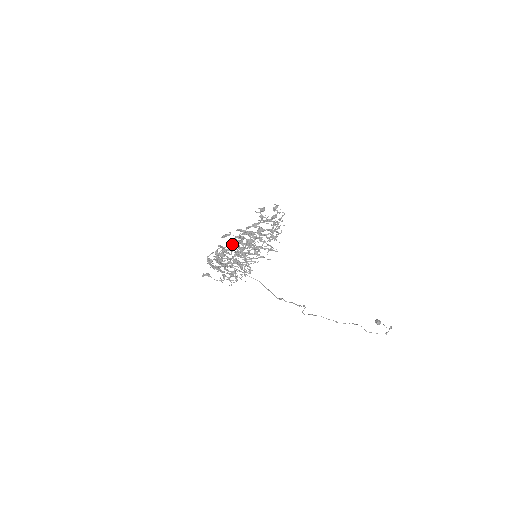
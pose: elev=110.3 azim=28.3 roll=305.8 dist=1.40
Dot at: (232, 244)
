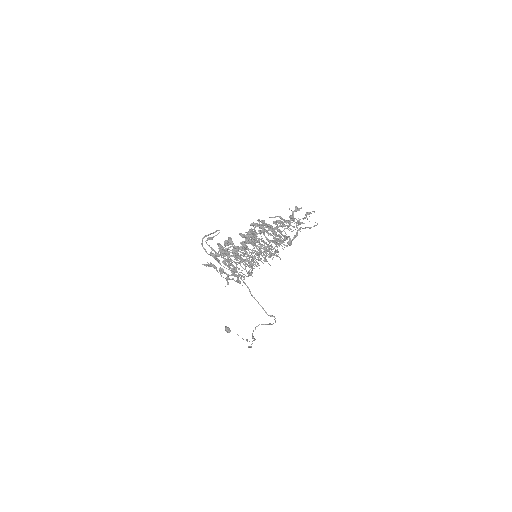
Dot at: (244, 234)
